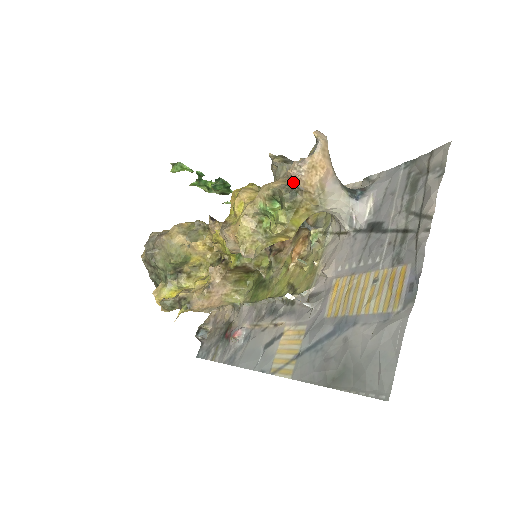
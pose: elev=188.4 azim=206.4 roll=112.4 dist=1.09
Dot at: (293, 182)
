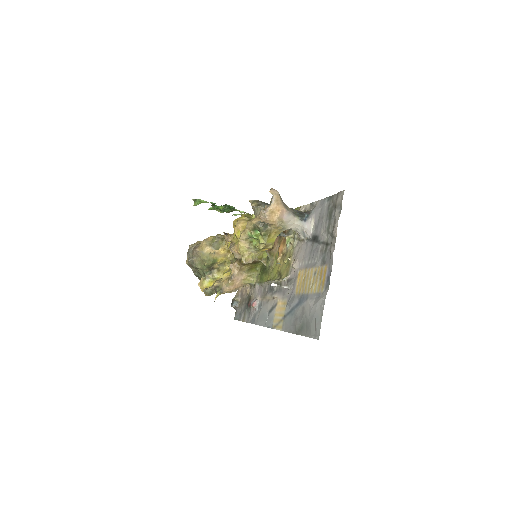
Dot at: occluded
